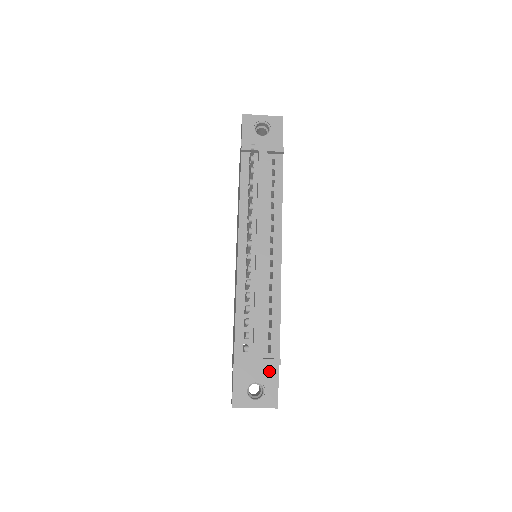
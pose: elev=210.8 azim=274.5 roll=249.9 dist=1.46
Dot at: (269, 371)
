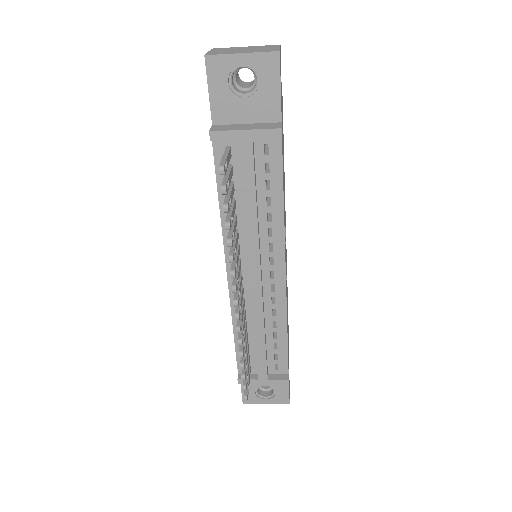
Dot at: occluded
